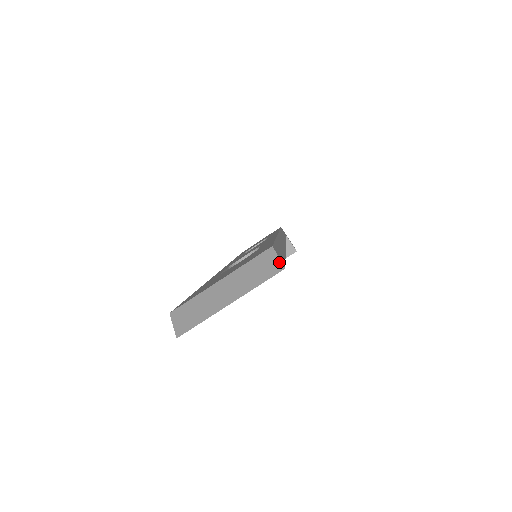
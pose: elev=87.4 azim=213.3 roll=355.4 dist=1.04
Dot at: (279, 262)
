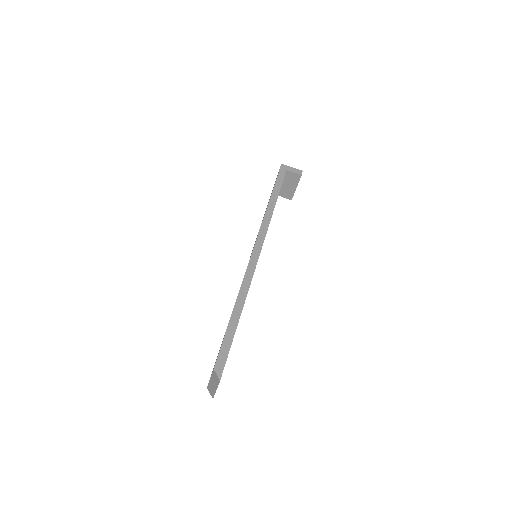
Dot at: (218, 377)
